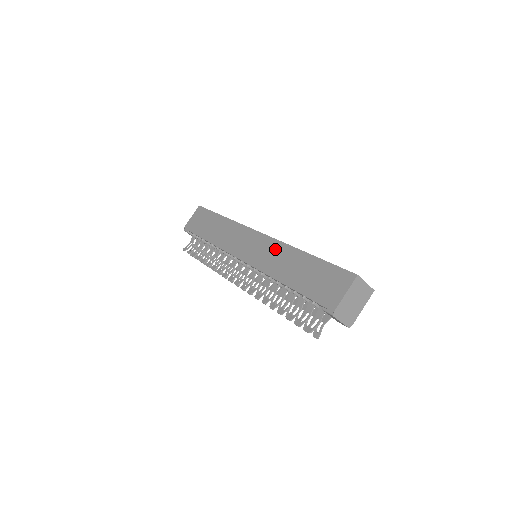
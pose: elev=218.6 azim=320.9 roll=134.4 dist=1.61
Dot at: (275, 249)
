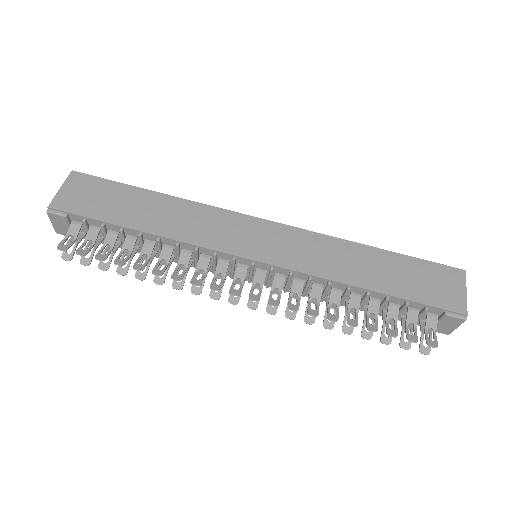
Dot at: (317, 243)
